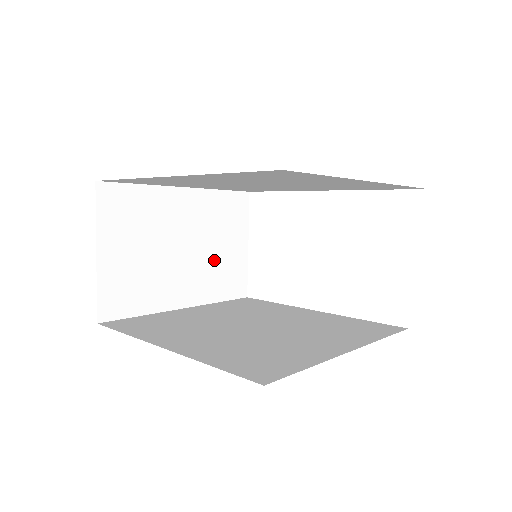
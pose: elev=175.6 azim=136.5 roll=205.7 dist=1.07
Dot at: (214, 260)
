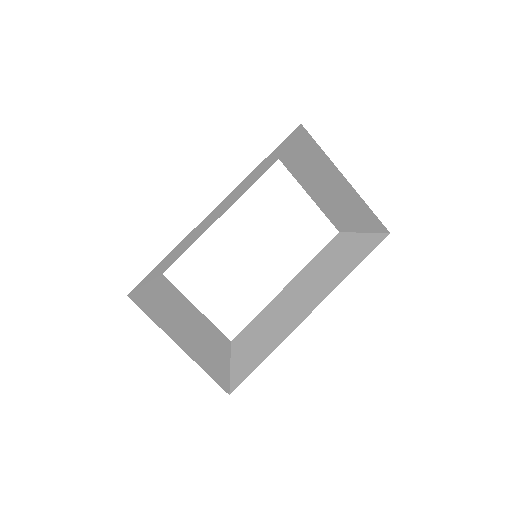
Dot at: (202, 325)
